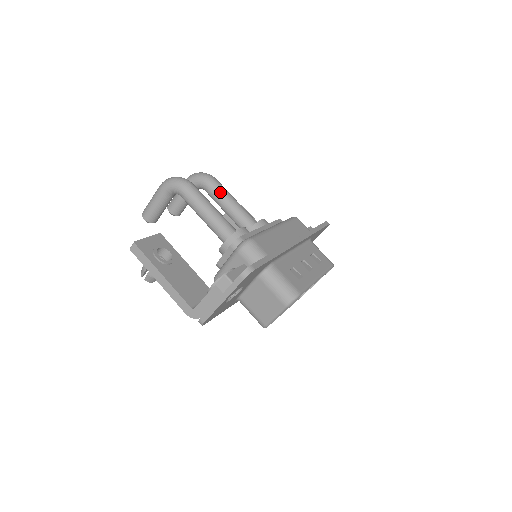
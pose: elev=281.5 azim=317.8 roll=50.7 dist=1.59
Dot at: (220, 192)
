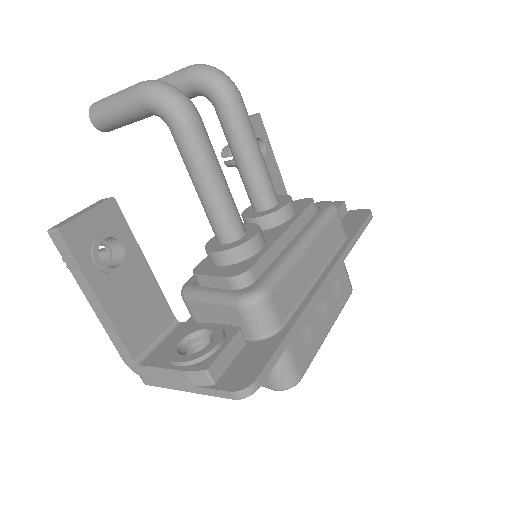
Dot at: (240, 129)
